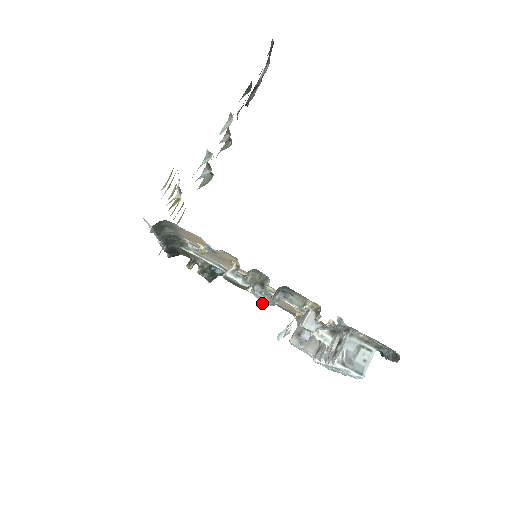
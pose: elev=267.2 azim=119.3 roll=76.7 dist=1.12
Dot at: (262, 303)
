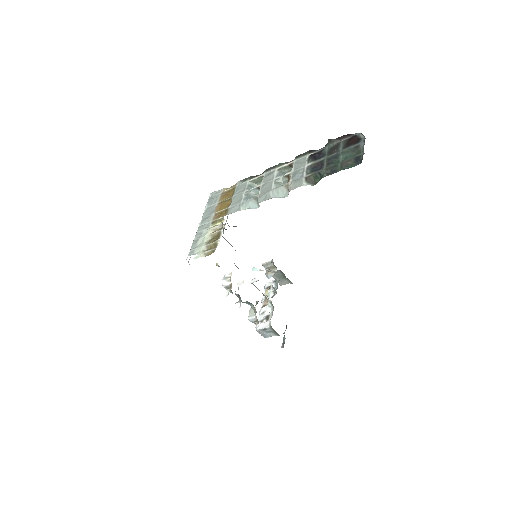
Dot at: occluded
